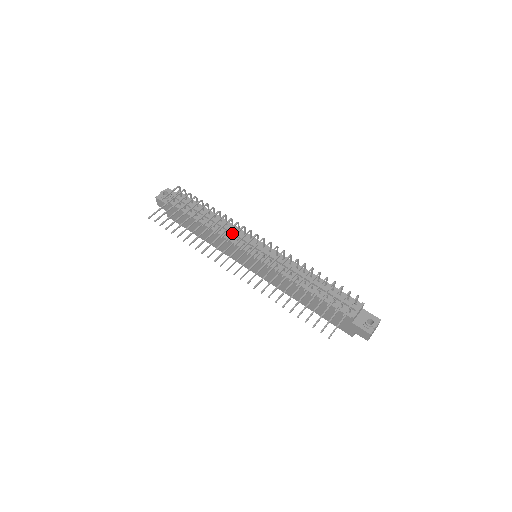
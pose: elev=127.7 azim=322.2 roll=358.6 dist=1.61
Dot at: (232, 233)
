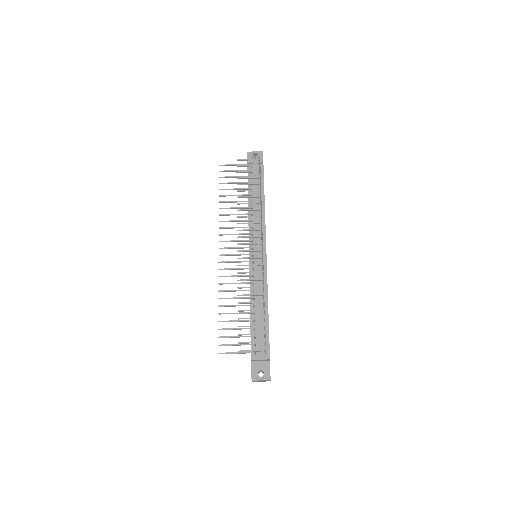
Dot at: (256, 226)
